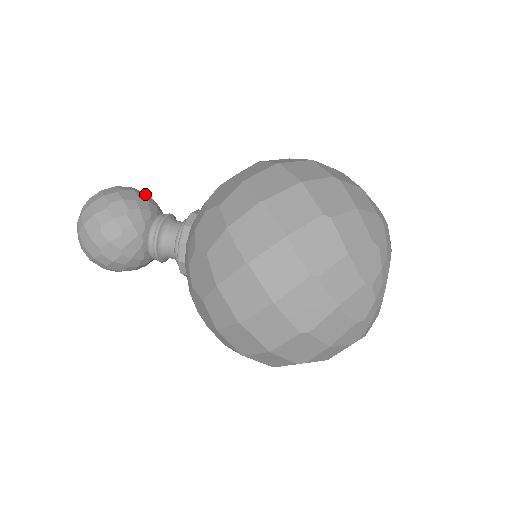
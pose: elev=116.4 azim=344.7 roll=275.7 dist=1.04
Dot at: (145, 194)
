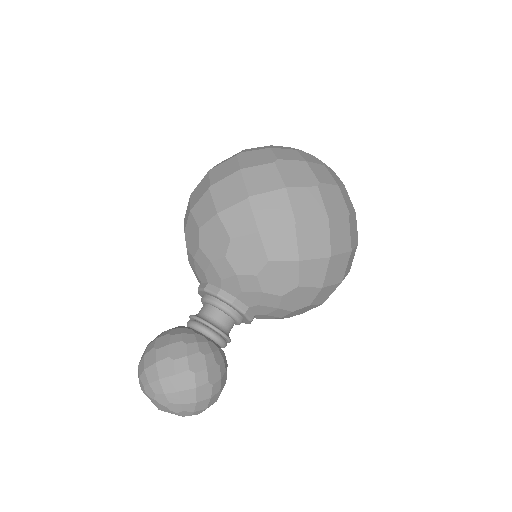
Dot at: occluded
